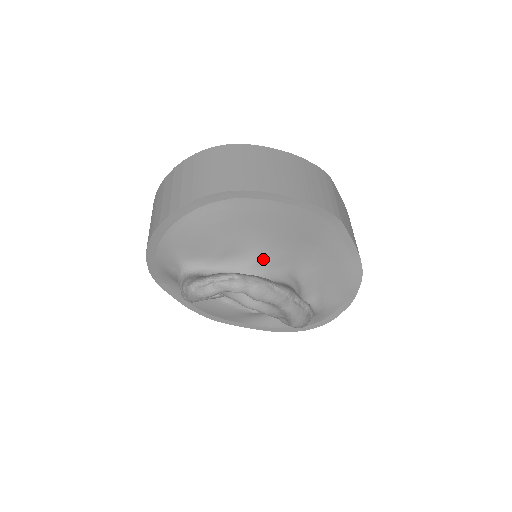
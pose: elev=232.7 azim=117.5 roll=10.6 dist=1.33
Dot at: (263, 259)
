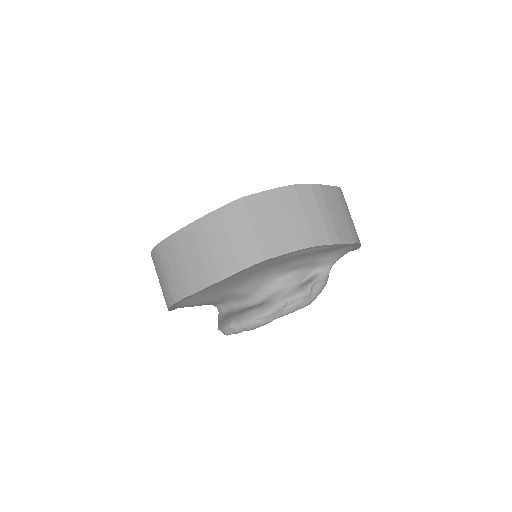
Dot at: (245, 292)
